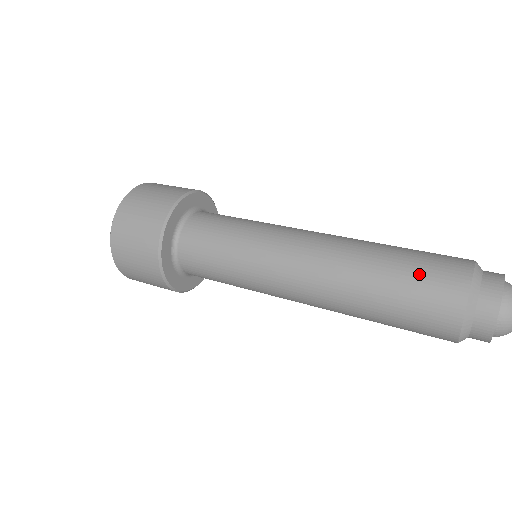
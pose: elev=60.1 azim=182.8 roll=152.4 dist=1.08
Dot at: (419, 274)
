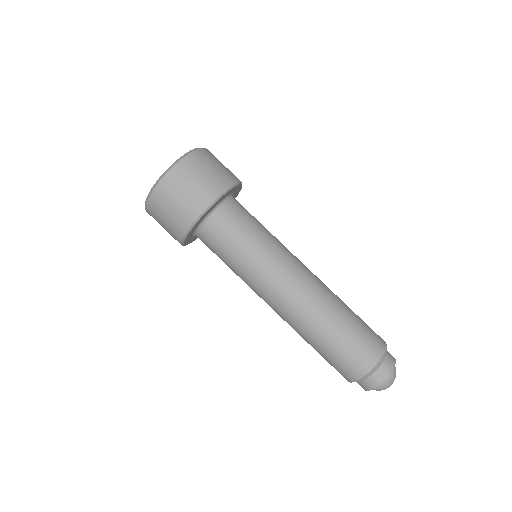
Dot at: (363, 329)
